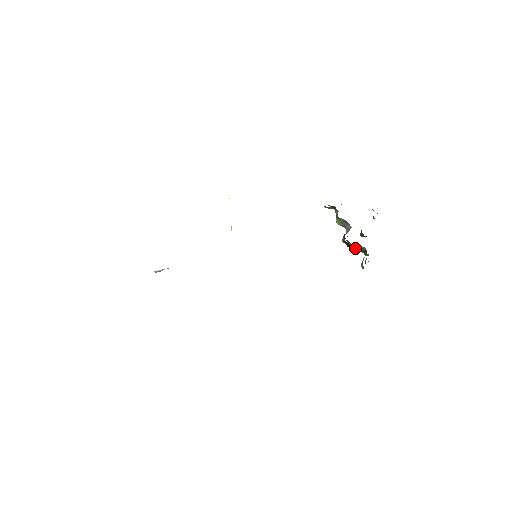
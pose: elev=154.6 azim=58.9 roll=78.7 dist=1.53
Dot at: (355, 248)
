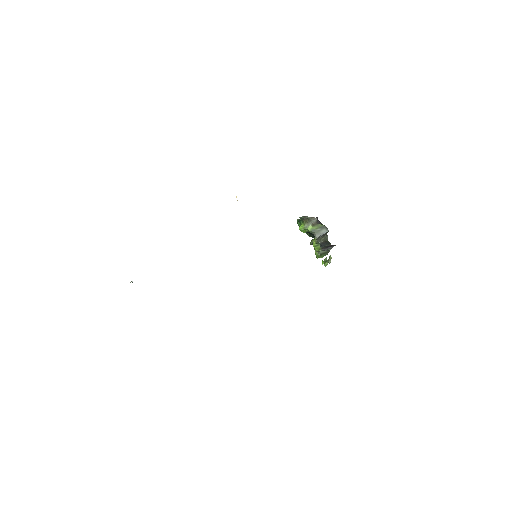
Dot at: (326, 248)
